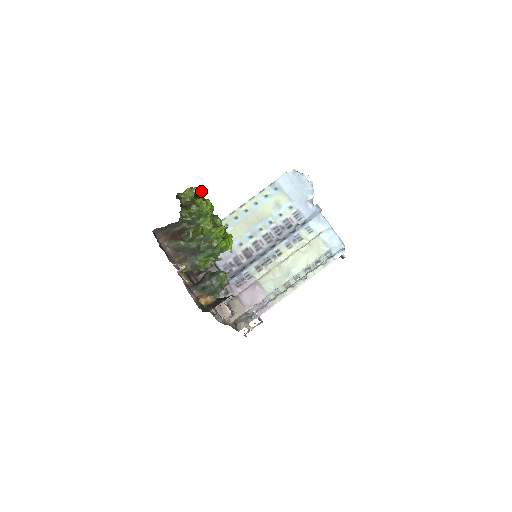
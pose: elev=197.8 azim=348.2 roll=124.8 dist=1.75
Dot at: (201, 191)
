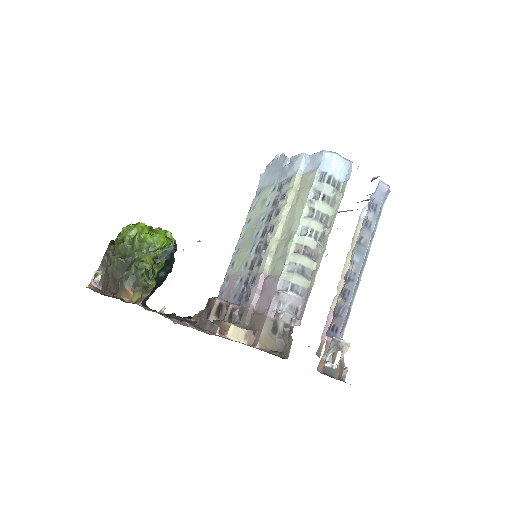
Dot at: occluded
